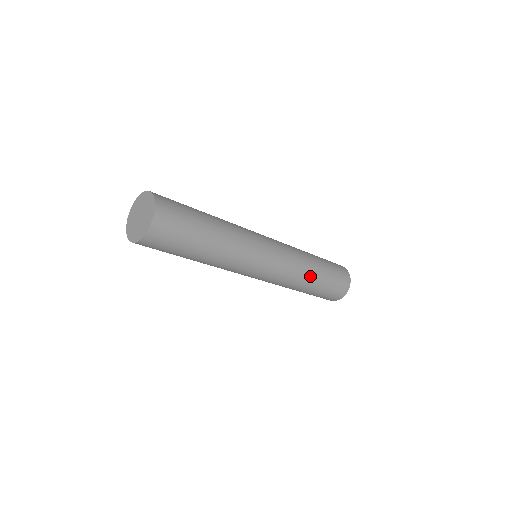
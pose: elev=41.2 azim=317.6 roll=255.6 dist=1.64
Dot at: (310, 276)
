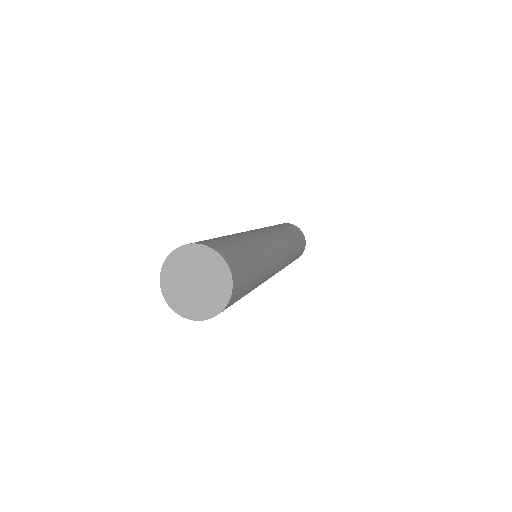
Dot at: (293, 257)
